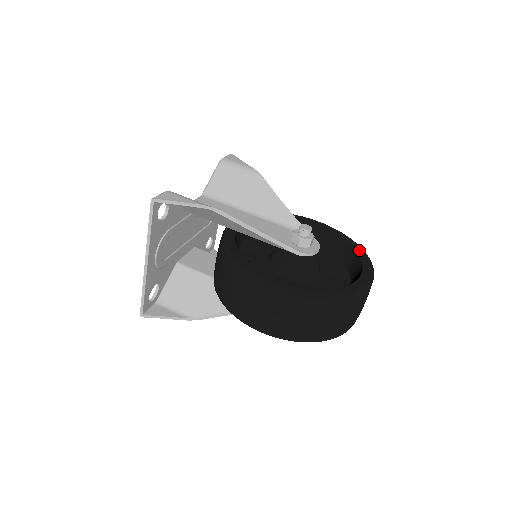
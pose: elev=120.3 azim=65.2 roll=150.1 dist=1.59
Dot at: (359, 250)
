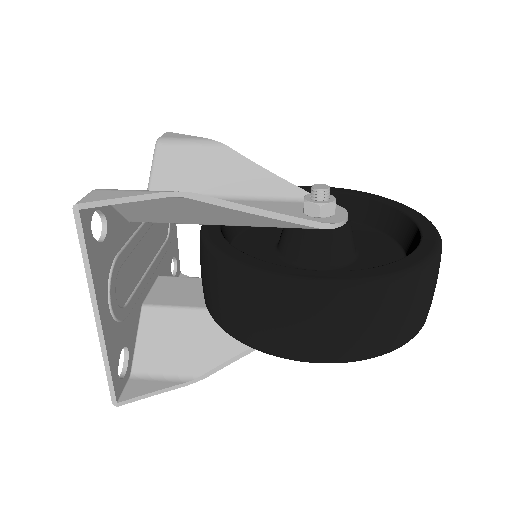
Dot at: (391, 202)
